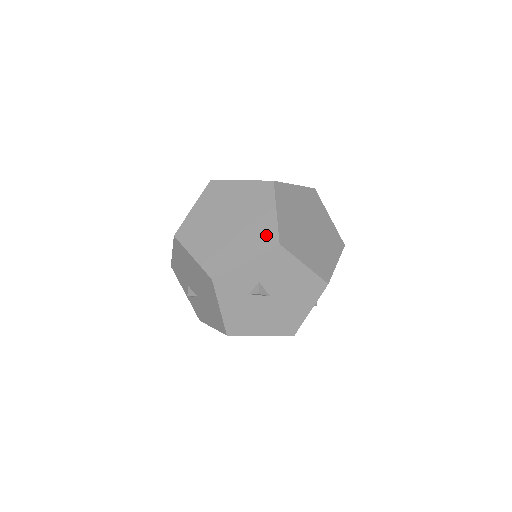
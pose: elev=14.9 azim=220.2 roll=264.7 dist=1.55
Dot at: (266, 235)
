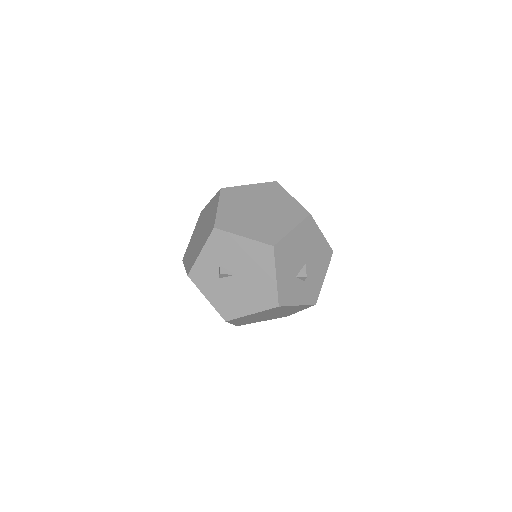
Dot at: (210, 227)
